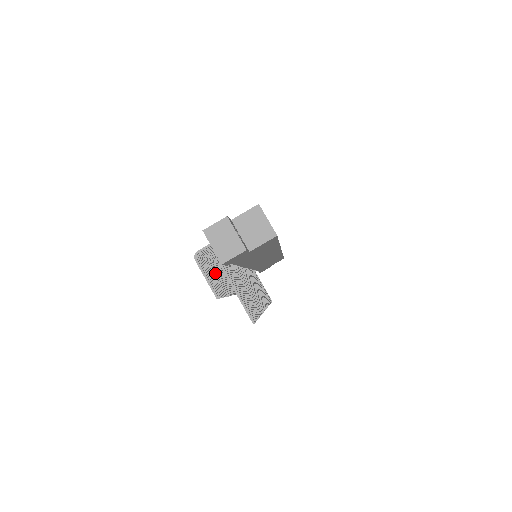
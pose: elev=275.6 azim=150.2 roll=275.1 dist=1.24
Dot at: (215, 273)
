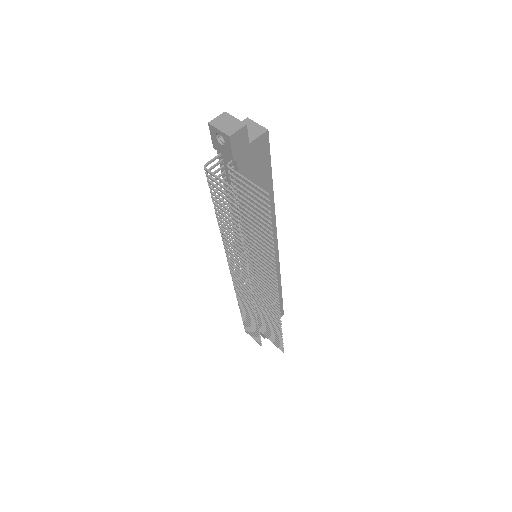
Dot at: (223, 213)
